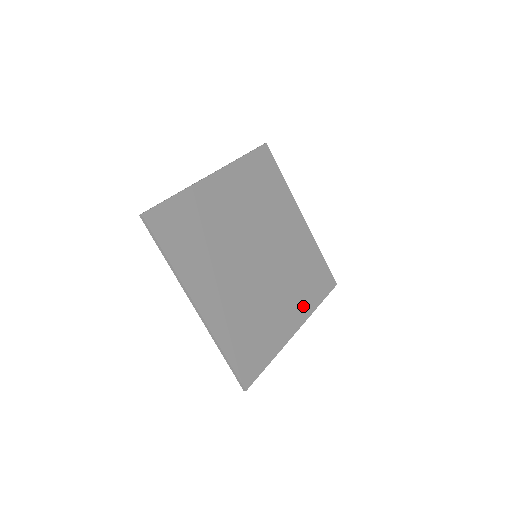
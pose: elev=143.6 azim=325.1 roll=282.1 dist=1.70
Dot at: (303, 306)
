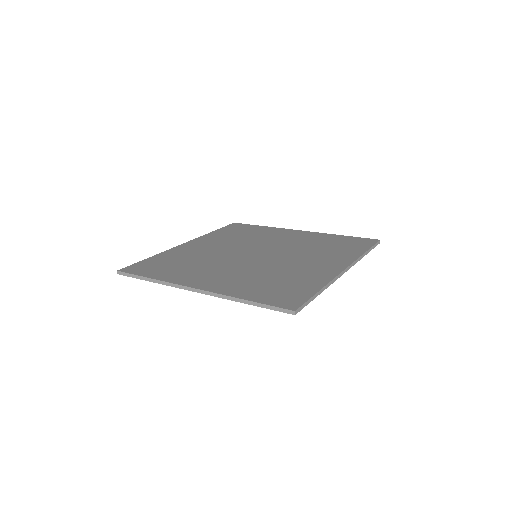
Dot at: (341, 258)
